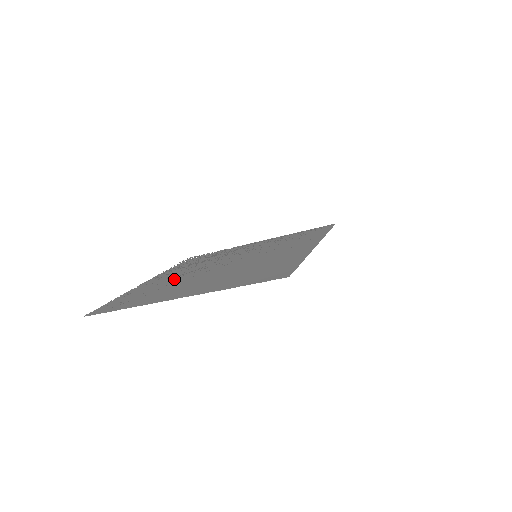
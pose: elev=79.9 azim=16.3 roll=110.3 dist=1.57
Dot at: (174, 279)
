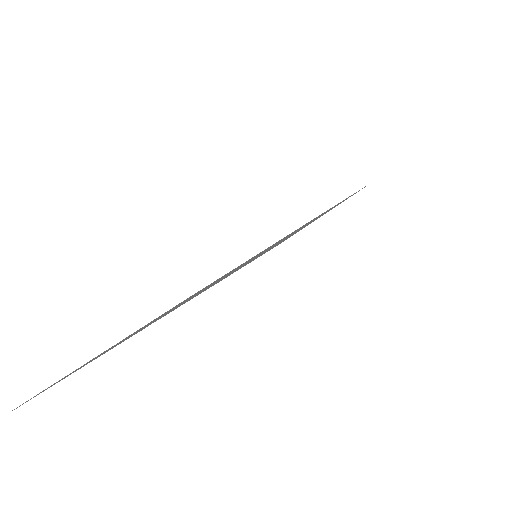
Dot at: occluded
